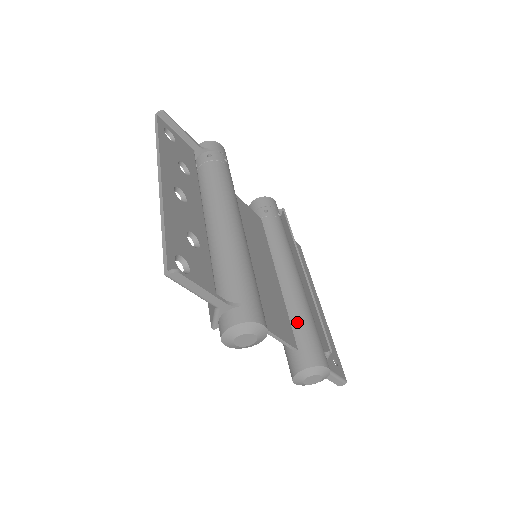
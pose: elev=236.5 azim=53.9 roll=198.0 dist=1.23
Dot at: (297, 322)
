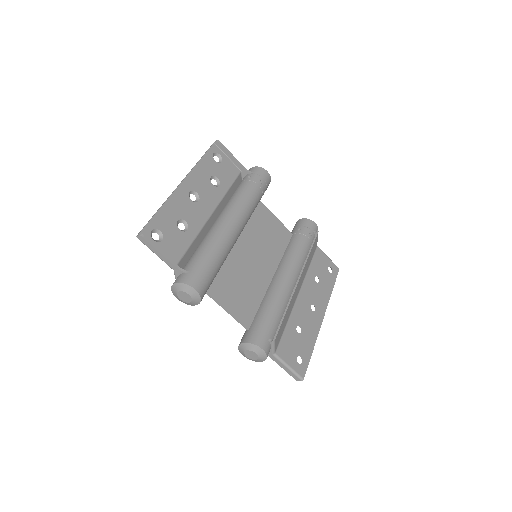
Dot at: (261, 311)
